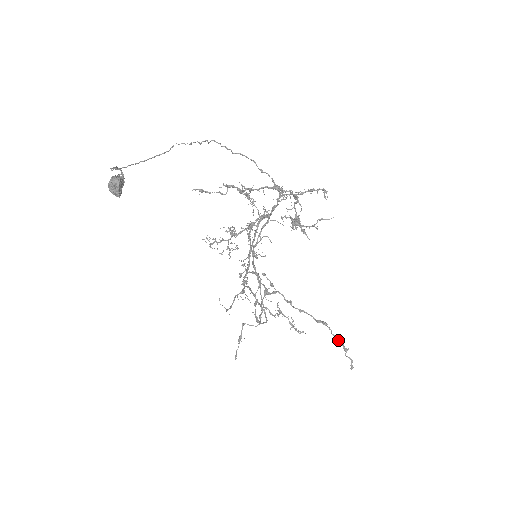
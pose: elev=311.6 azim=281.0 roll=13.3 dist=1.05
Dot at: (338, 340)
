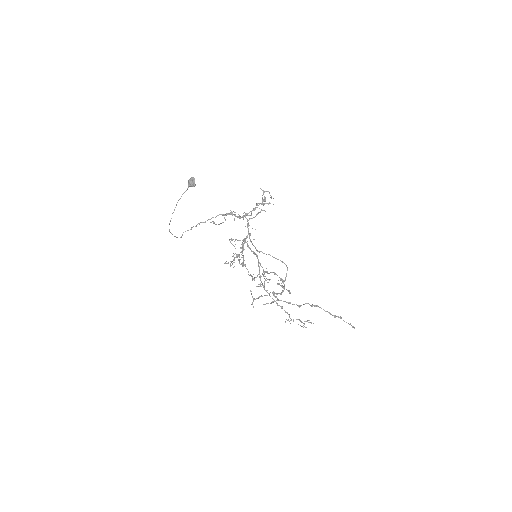
Dot at: (332, 315)
